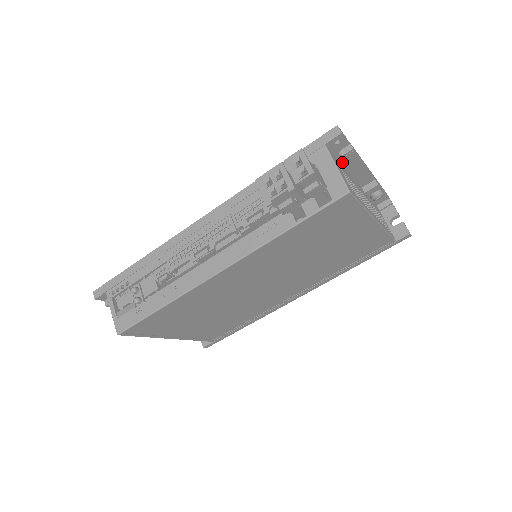
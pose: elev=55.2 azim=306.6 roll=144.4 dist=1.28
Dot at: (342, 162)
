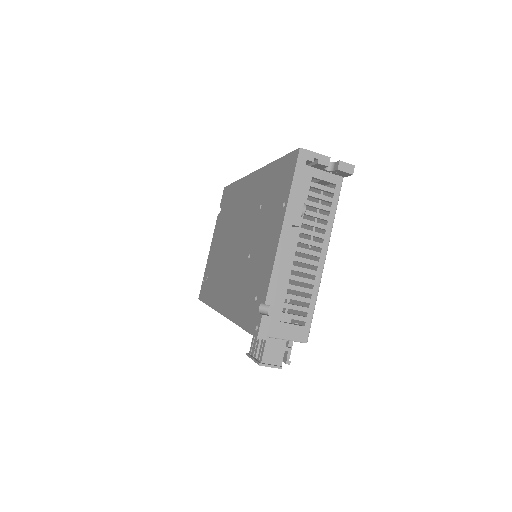
Dot at: occluded
